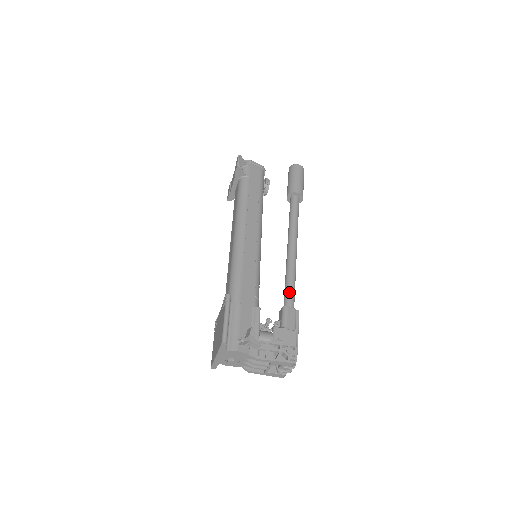
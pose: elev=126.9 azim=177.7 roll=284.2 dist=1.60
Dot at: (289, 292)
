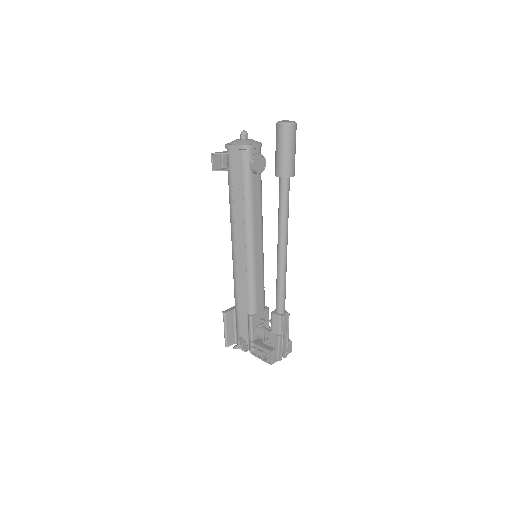
Dot at: (276, 299)
